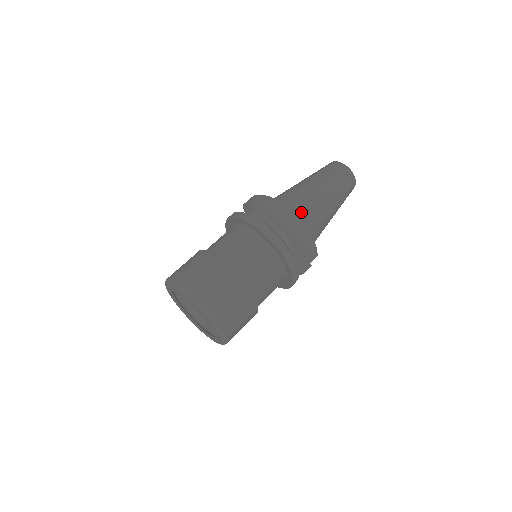
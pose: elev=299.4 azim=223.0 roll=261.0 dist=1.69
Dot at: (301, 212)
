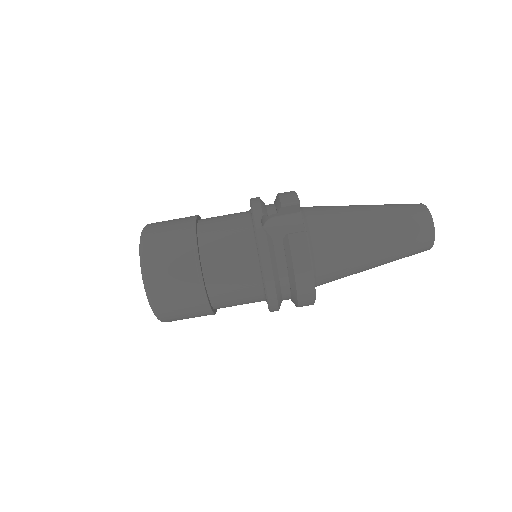
Dot at: (329, 281)
